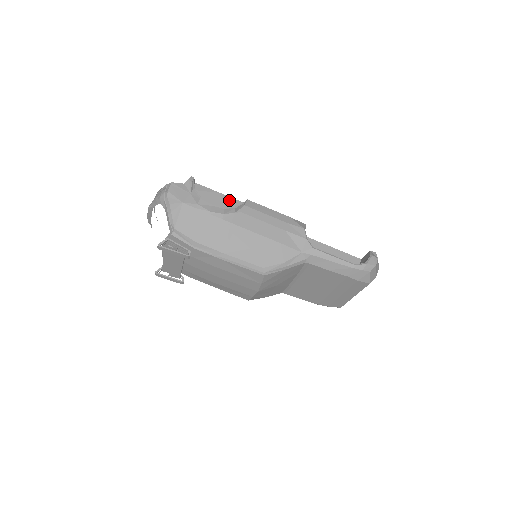
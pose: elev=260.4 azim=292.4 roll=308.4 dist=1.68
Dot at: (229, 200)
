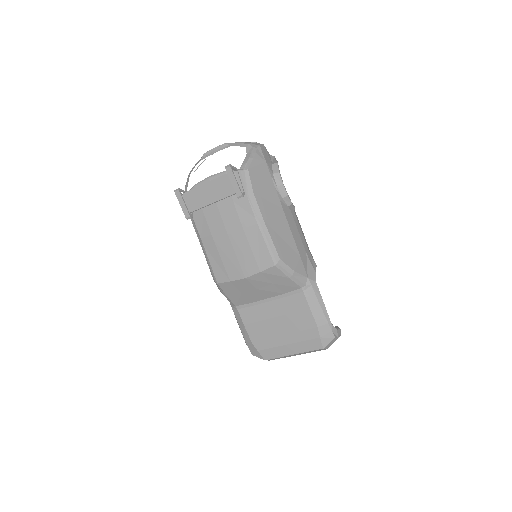
Dot at: occluded
